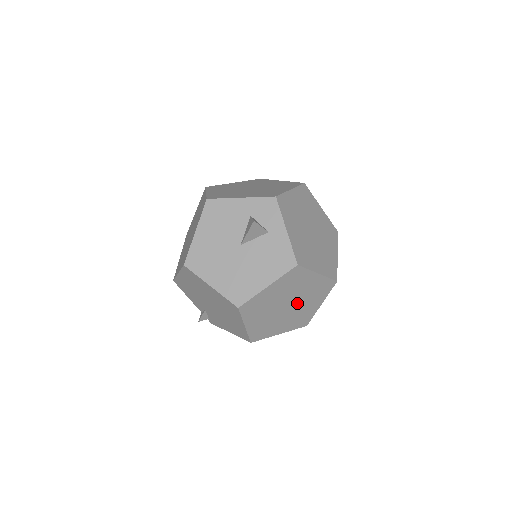
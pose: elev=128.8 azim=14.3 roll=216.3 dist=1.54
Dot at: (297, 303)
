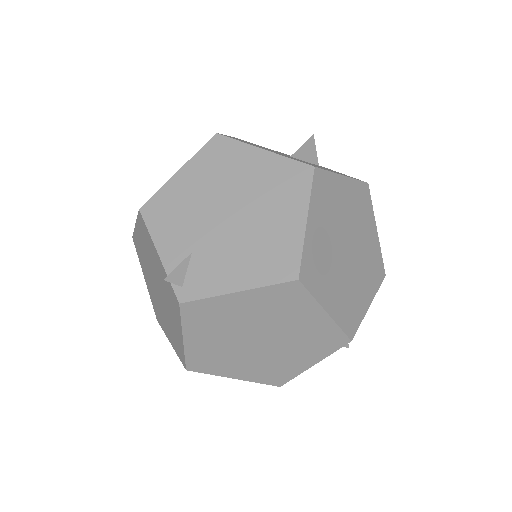
Dot at: (354, 261)
